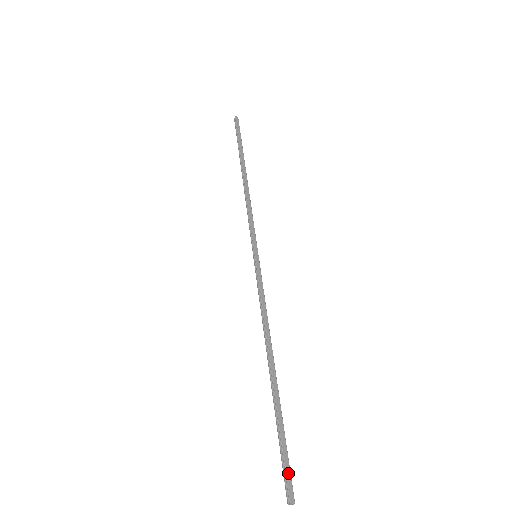
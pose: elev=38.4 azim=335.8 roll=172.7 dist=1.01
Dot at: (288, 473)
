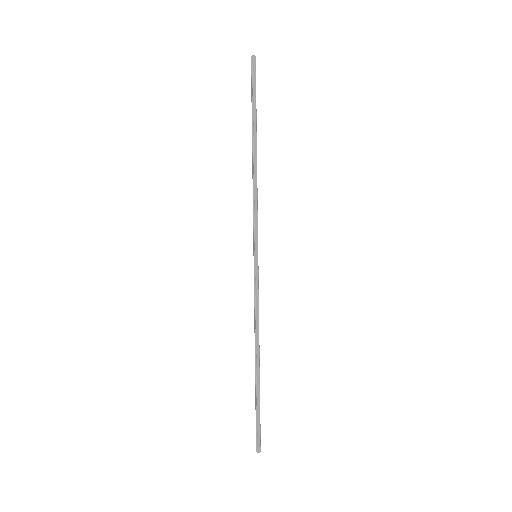
Dot at: (259, 435)
